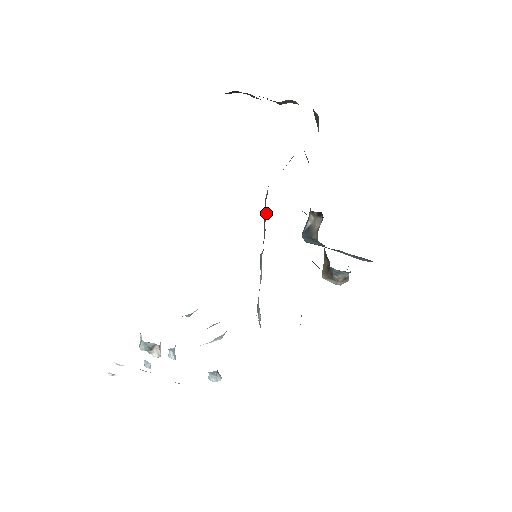
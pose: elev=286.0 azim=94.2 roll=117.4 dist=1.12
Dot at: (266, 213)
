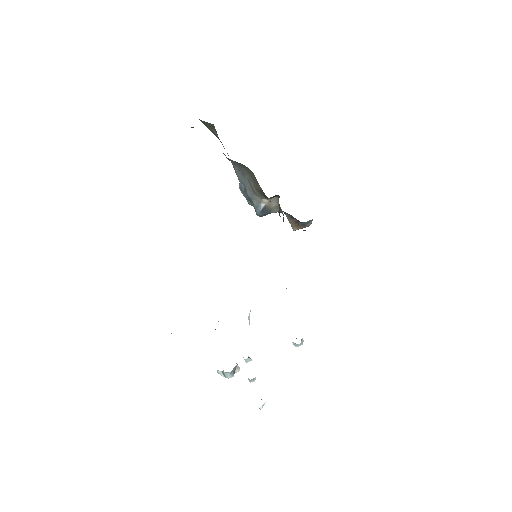
Dot at: occluded
